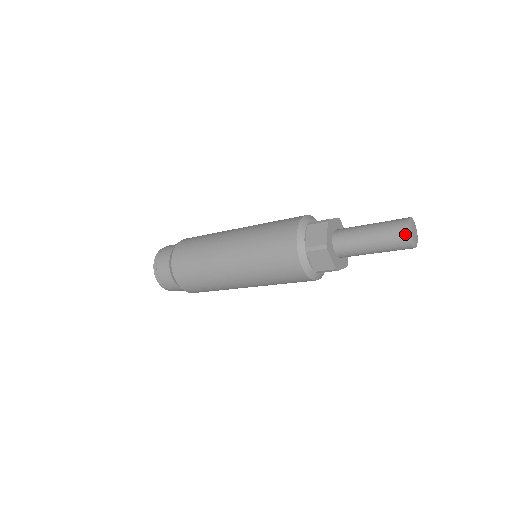
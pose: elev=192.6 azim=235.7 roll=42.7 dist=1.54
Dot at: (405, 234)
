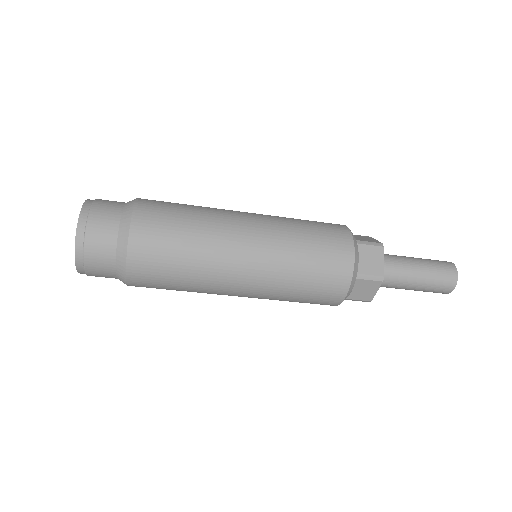
Dot at: (453, 282)
